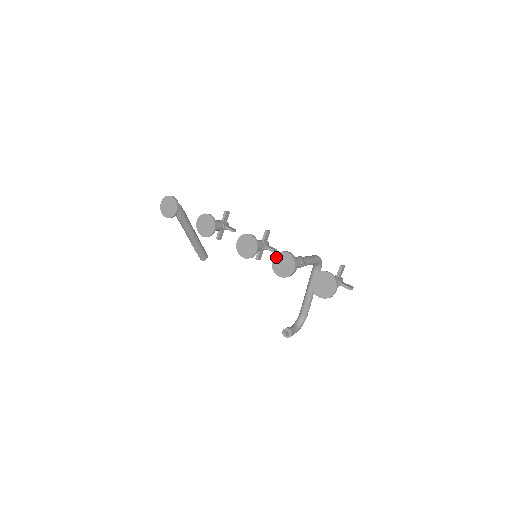
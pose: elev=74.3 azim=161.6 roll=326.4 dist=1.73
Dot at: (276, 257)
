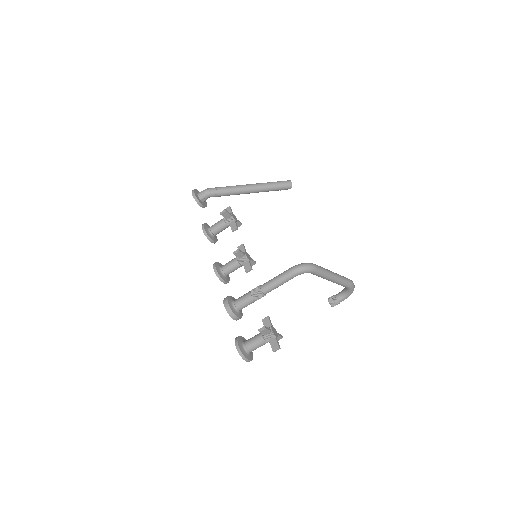
Dot at: occluded
